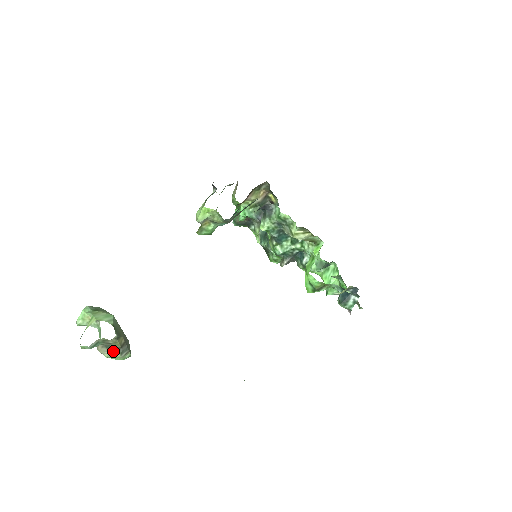
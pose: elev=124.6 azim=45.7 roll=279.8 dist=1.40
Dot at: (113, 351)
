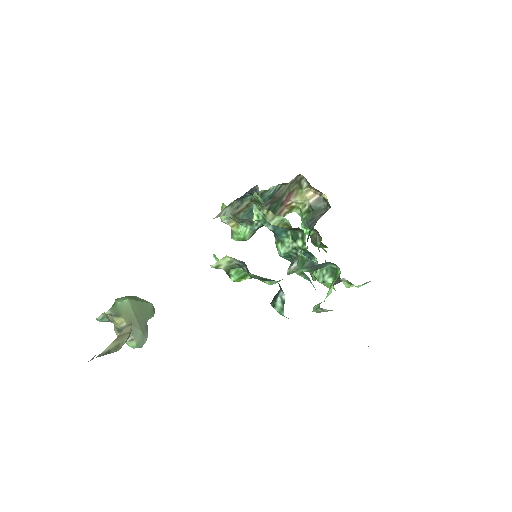
Dot at: occluded
